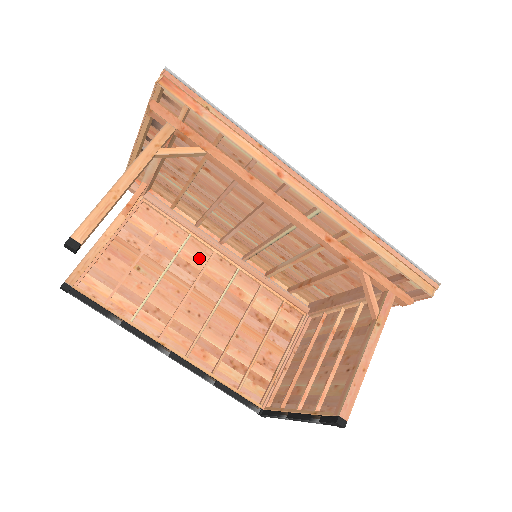
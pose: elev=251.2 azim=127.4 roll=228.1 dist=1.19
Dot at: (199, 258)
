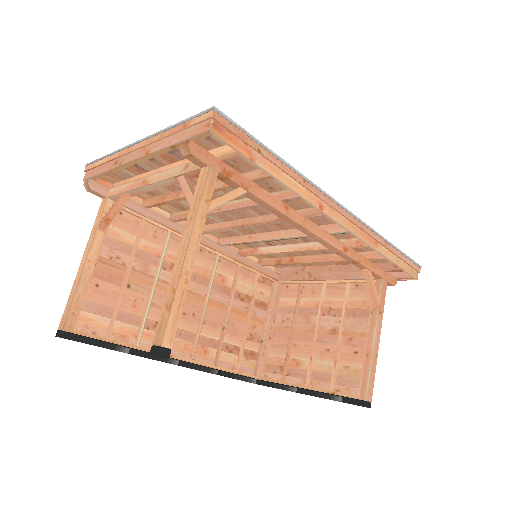
Dot at: occluded
